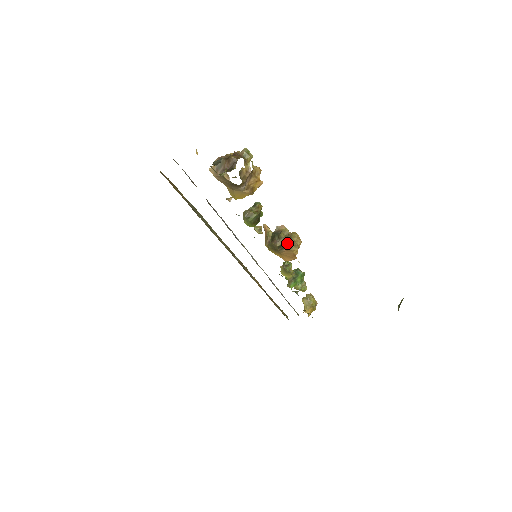
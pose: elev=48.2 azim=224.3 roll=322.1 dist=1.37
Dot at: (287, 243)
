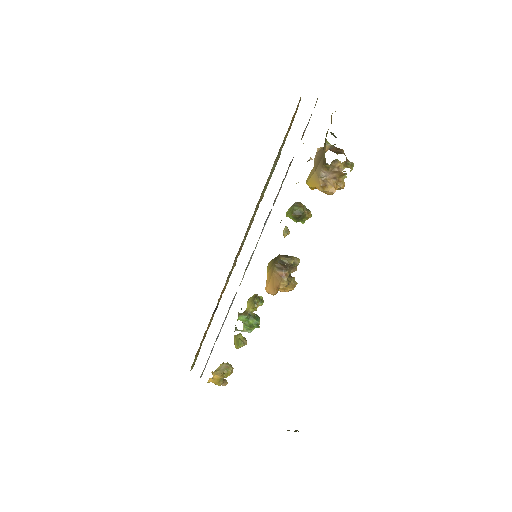
Dot at: (287, 270)
